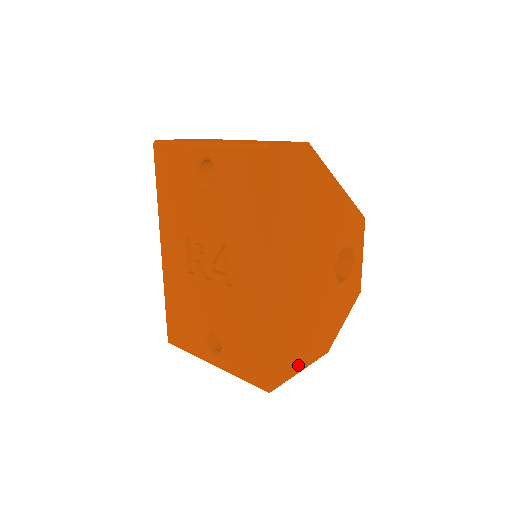
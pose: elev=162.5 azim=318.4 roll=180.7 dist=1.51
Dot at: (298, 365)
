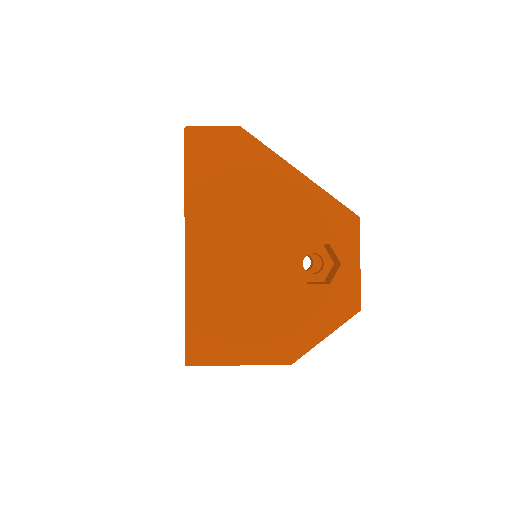
Dot at: (234, 356)
